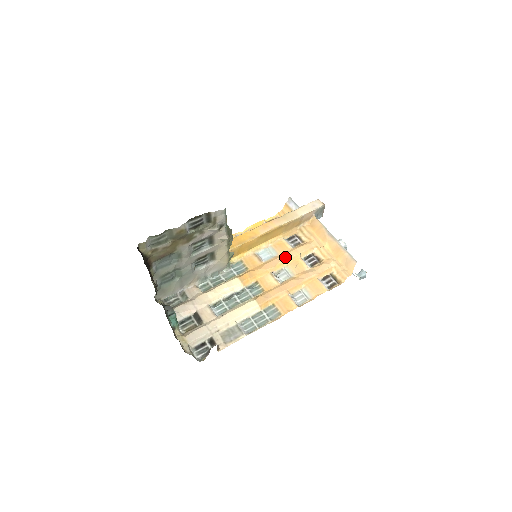
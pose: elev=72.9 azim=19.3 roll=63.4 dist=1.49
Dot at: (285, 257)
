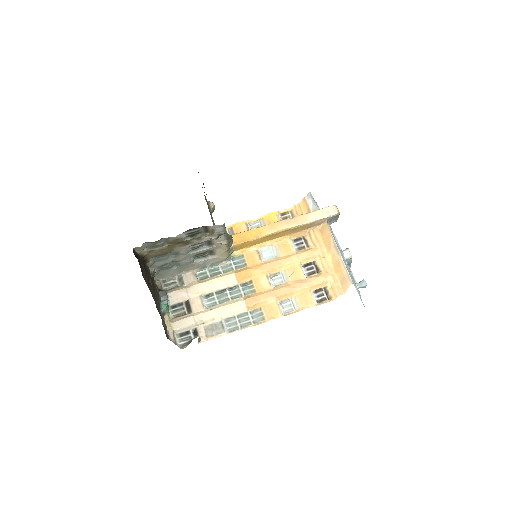
Dot at: (285, 261)
